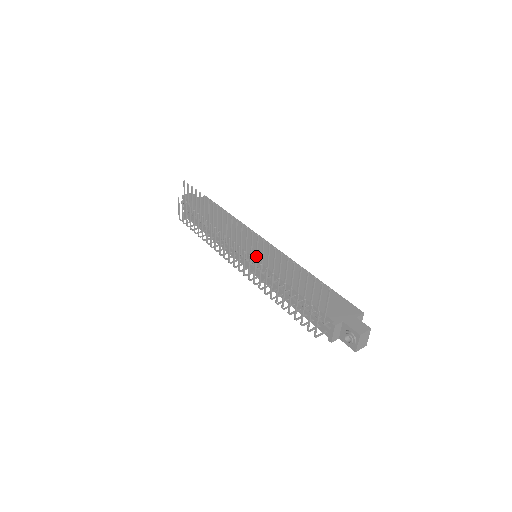
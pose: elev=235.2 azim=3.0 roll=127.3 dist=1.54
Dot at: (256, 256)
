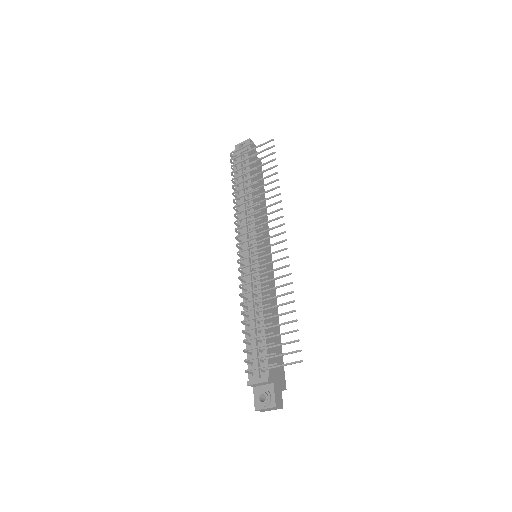
Dot at: (266, 264)
